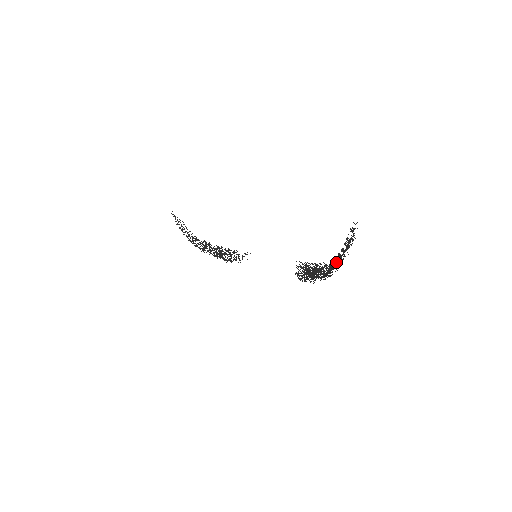
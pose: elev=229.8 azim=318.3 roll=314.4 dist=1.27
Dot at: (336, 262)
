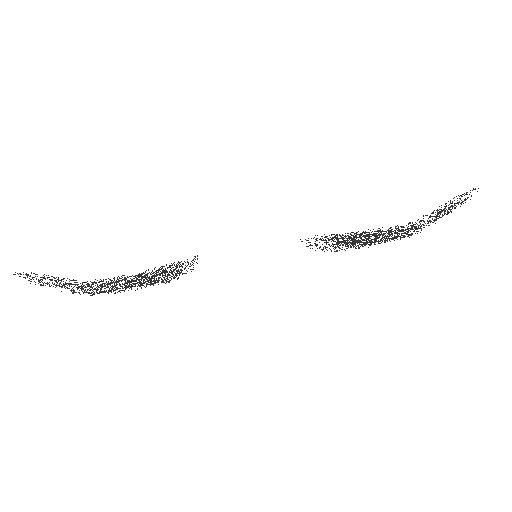
Dot at: occluded
